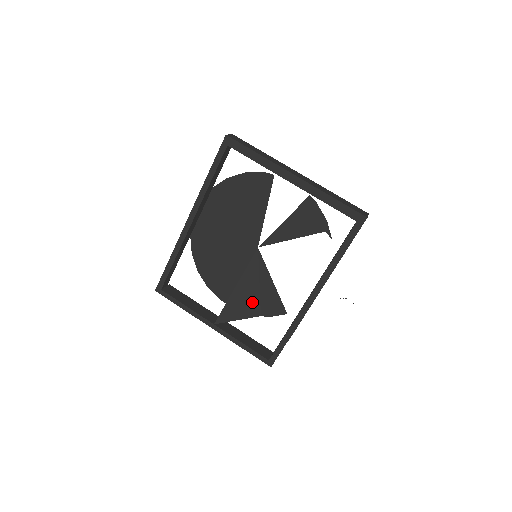
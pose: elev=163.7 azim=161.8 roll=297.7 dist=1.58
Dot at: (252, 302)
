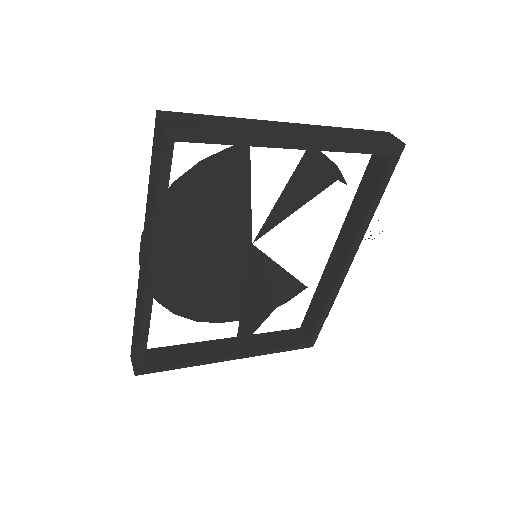
Dot at: (264, 303)
